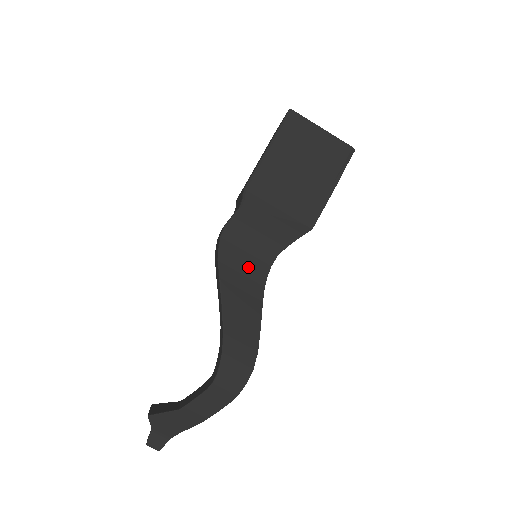
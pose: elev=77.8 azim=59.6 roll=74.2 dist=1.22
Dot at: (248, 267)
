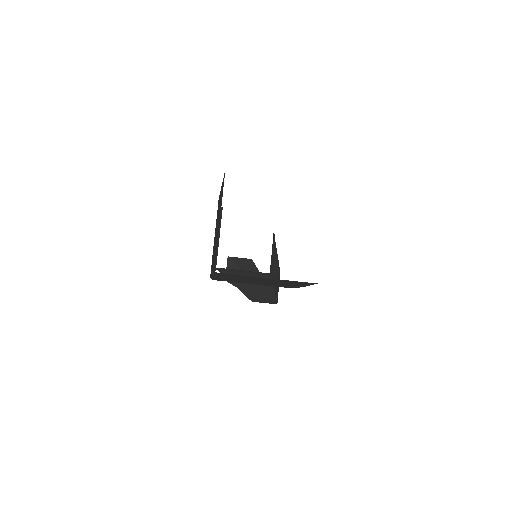
Dot at: (249, 274)
